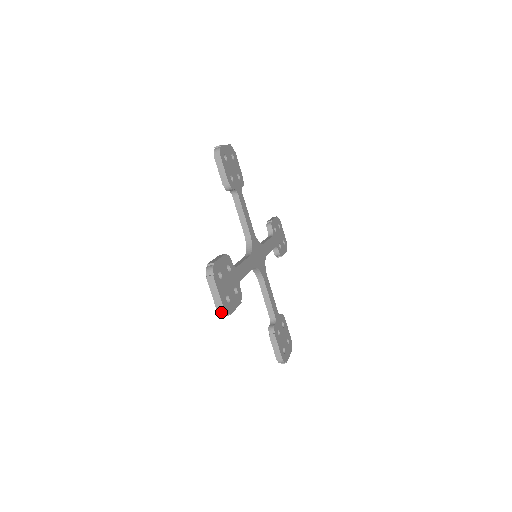
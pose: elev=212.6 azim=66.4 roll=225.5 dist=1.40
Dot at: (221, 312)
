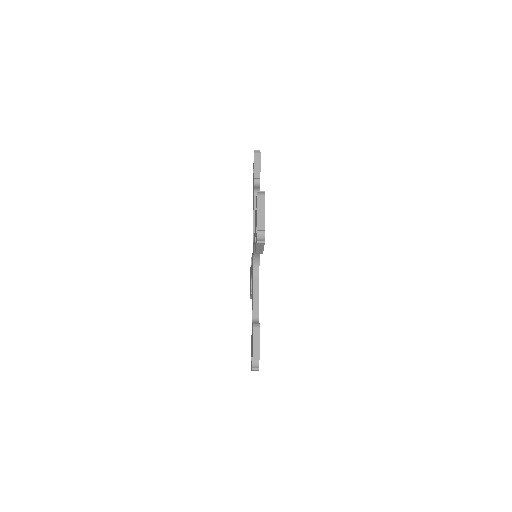
Dot at: occluded
